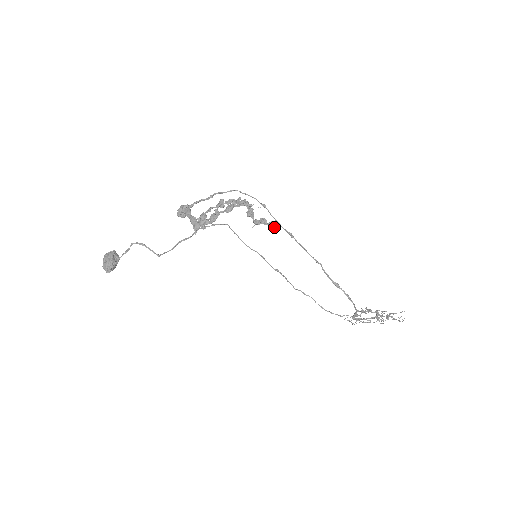
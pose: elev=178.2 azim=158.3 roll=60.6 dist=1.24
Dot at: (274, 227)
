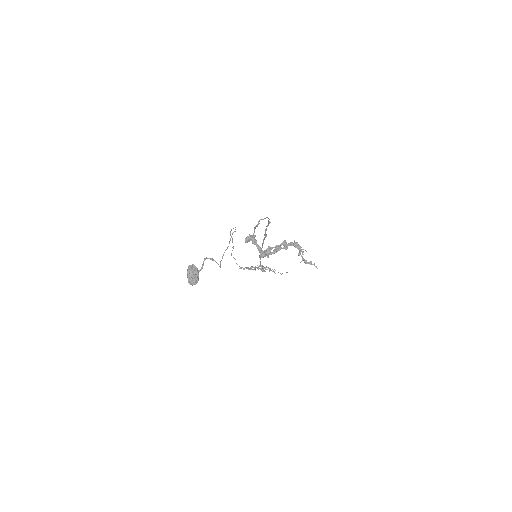
Dot at: occluded
